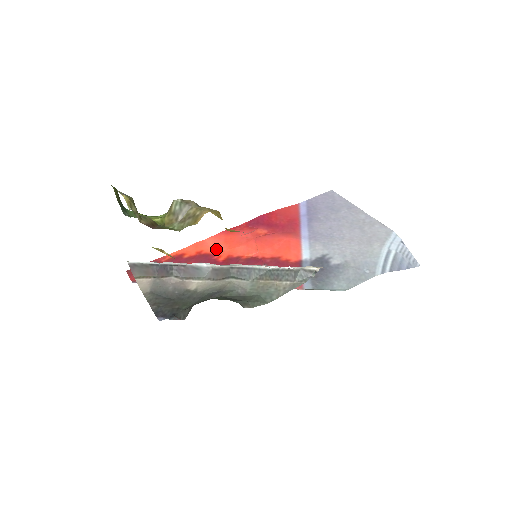
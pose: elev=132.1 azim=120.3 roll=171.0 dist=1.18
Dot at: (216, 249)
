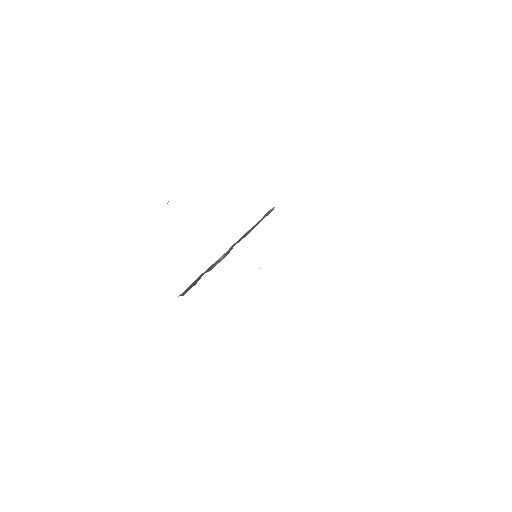
Dot at: occluded
